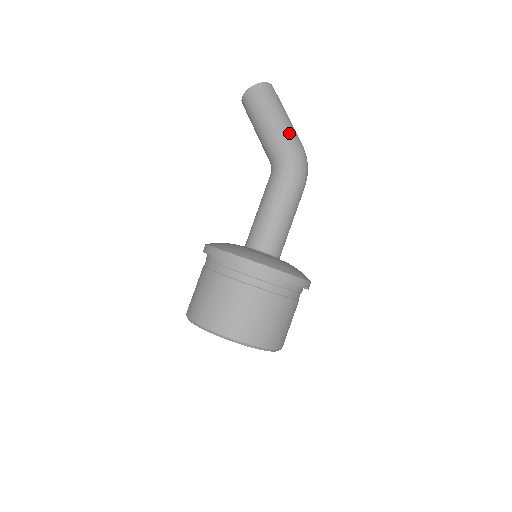
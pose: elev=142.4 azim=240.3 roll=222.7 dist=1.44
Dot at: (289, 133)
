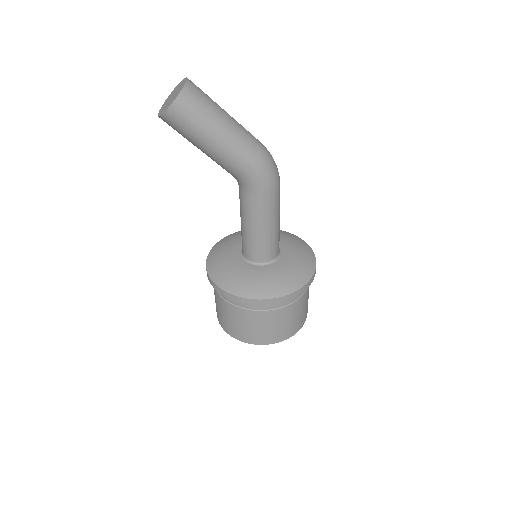
Dot at: (247, 146)
